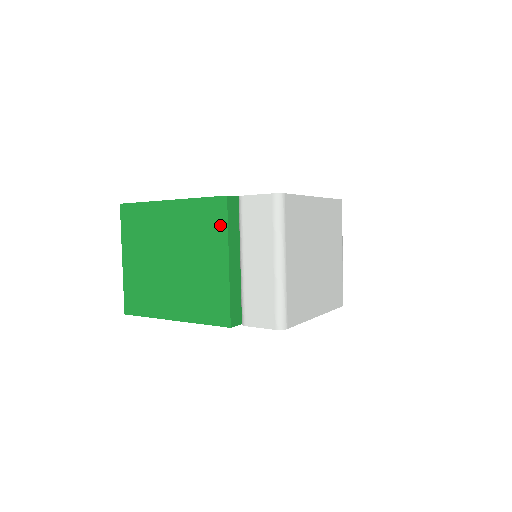
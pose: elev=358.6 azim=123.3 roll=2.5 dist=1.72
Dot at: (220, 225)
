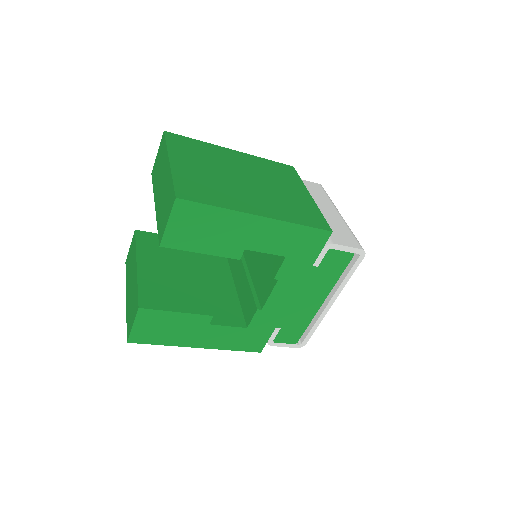
Dot at: (294, 176)
